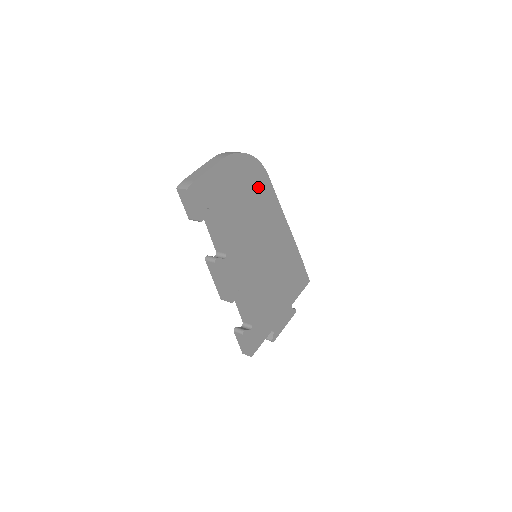
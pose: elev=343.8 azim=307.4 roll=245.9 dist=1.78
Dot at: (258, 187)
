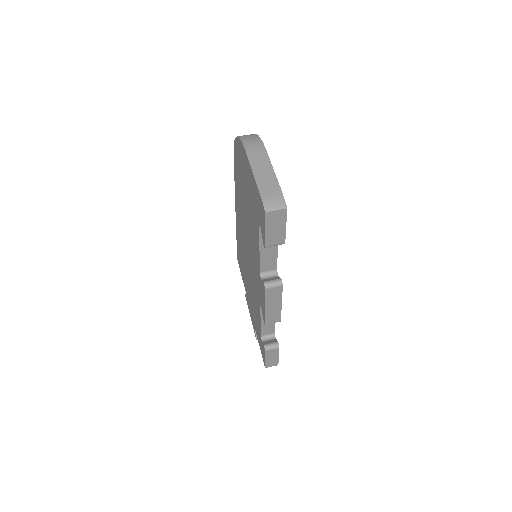
Dot at: occluded
